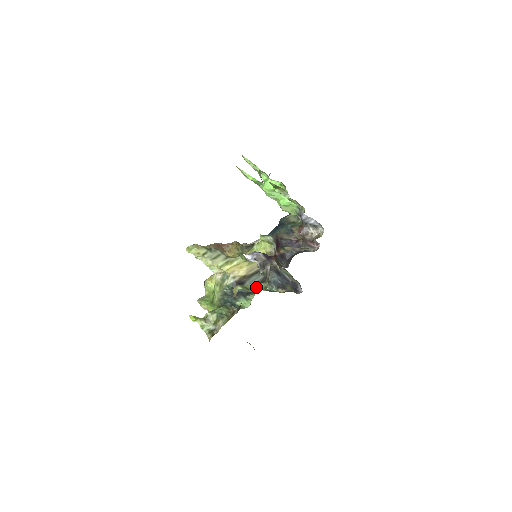
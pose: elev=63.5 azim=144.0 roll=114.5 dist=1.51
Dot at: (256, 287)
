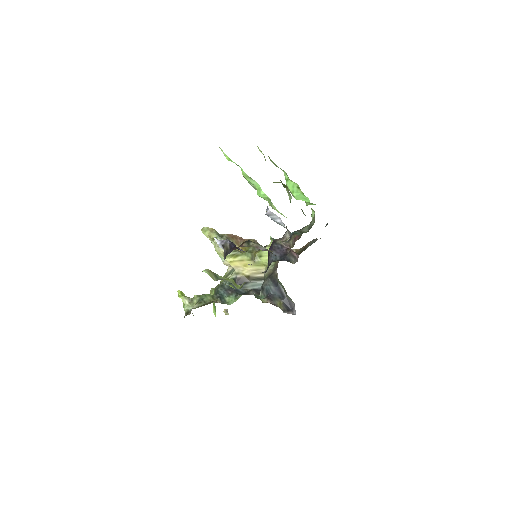
Dot at: (230, 281)
